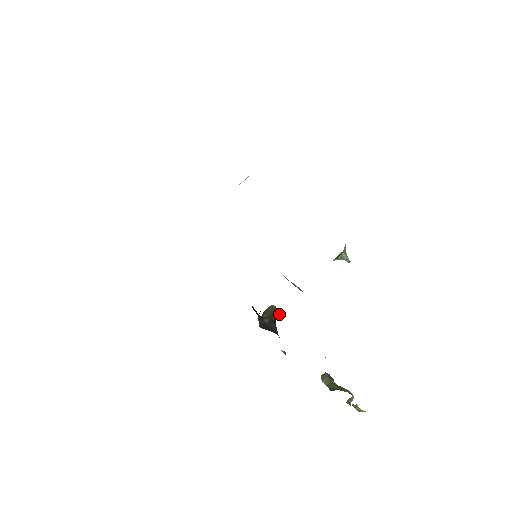
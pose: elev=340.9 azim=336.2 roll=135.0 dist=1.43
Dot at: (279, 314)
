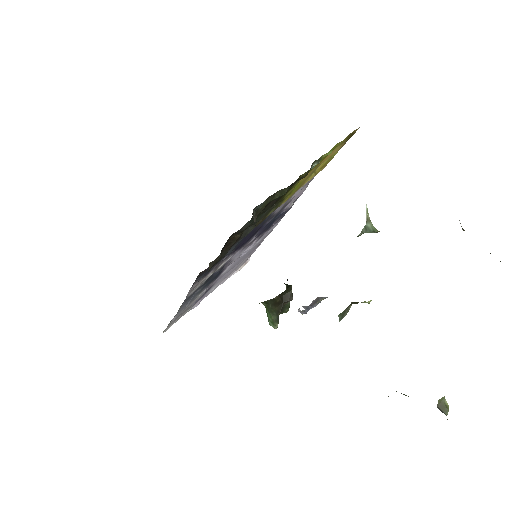
Dot at: (292, 294)
